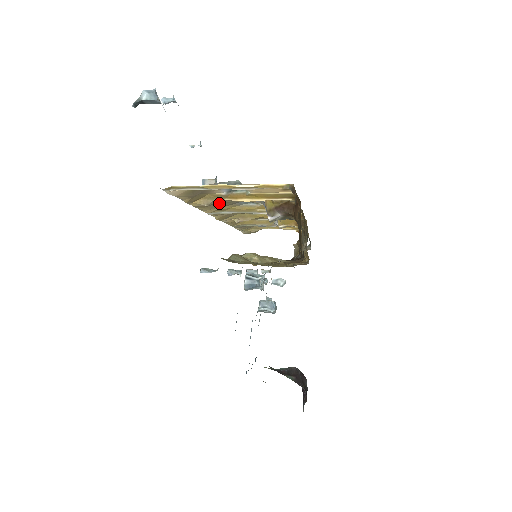
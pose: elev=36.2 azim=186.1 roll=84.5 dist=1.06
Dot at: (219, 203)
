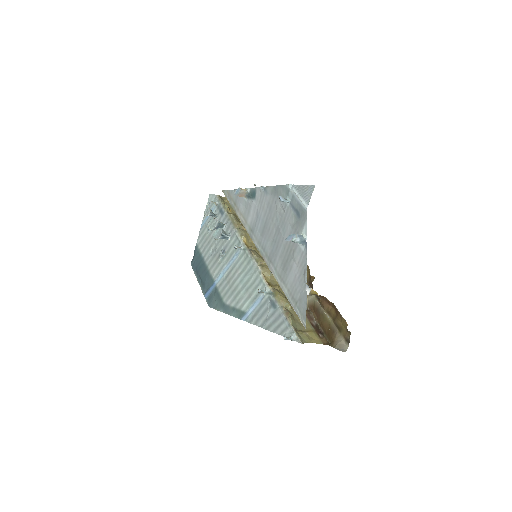
Dot at: occluded
